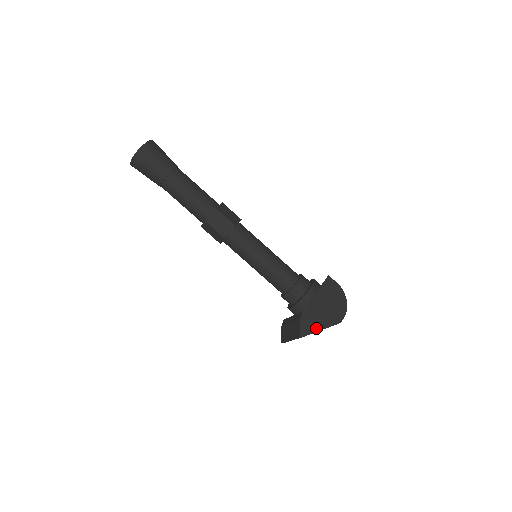
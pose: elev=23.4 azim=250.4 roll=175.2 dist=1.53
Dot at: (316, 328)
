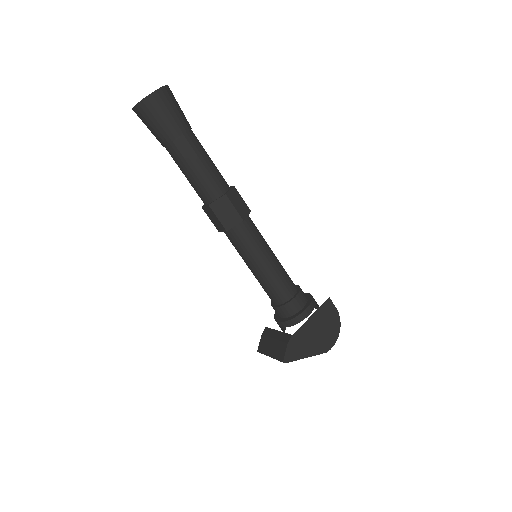
Dot at: (301, 355)
